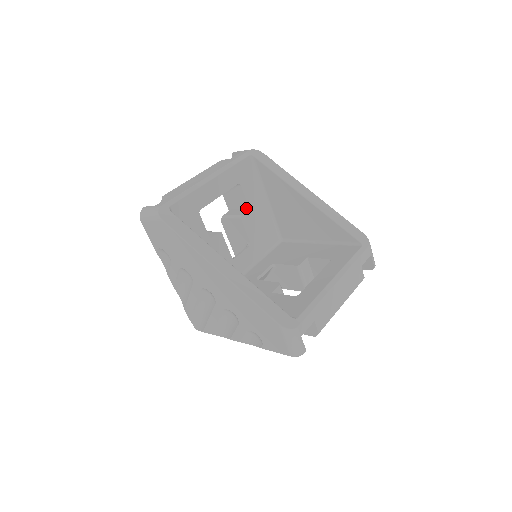
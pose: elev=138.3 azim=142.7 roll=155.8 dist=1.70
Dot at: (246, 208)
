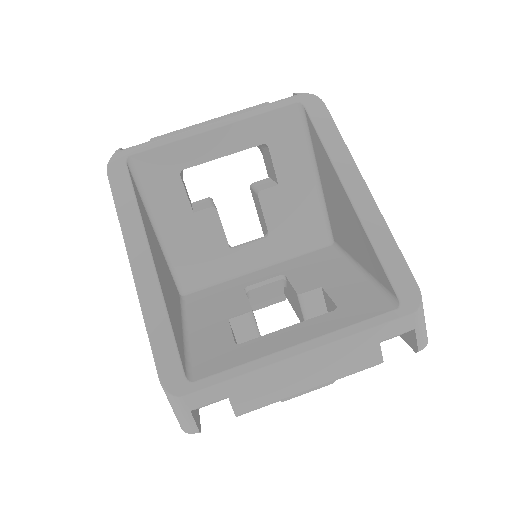
Dot at: (276, 182)
